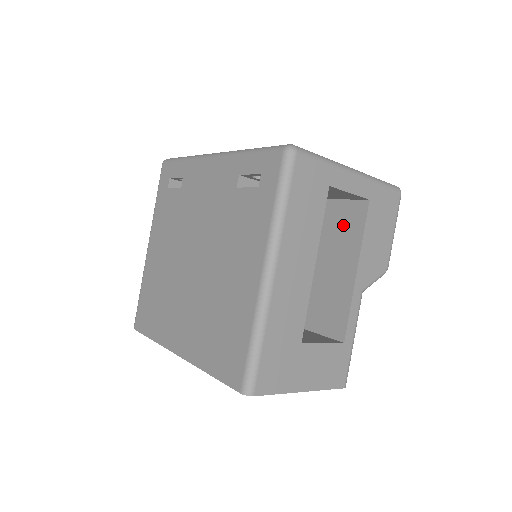
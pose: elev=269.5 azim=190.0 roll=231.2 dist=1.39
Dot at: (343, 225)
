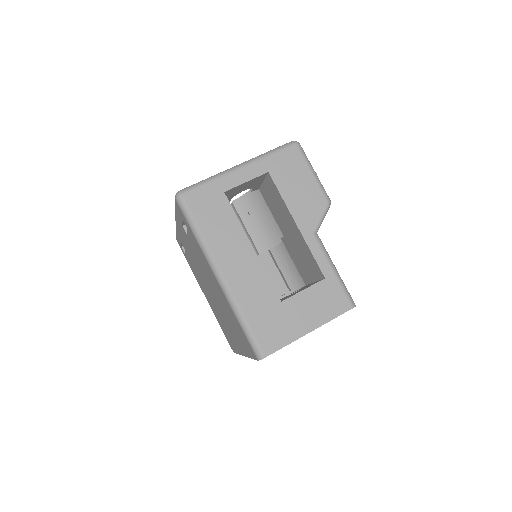
Dot at: (274, 199)
